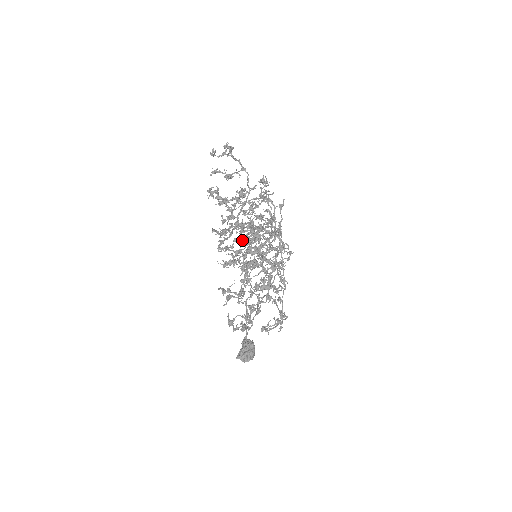
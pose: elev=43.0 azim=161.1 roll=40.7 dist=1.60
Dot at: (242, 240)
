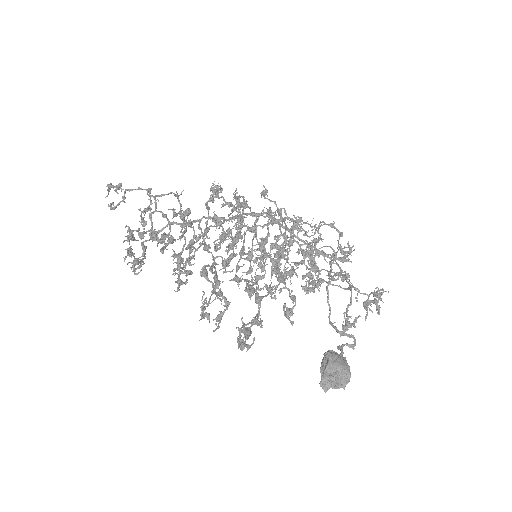
Dot at: (230, 256)
